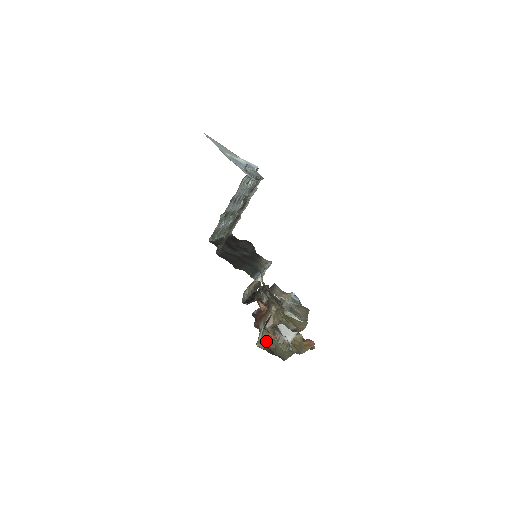
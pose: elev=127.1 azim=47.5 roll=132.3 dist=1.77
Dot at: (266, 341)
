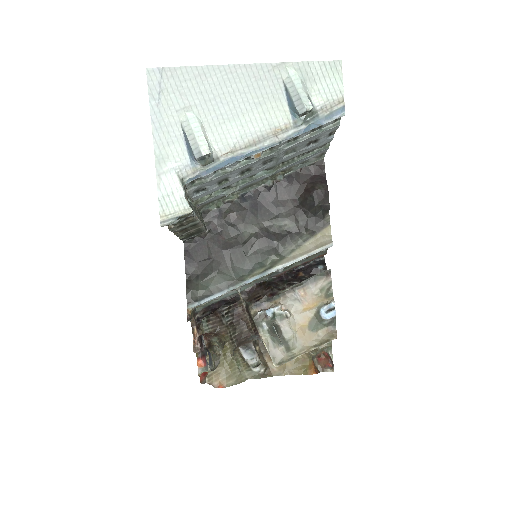
Dot at: occluded
